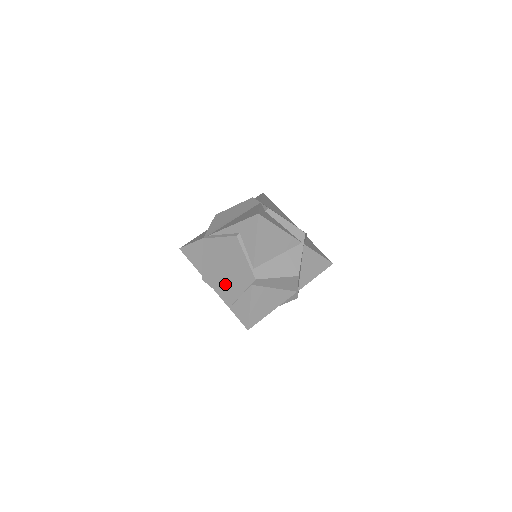
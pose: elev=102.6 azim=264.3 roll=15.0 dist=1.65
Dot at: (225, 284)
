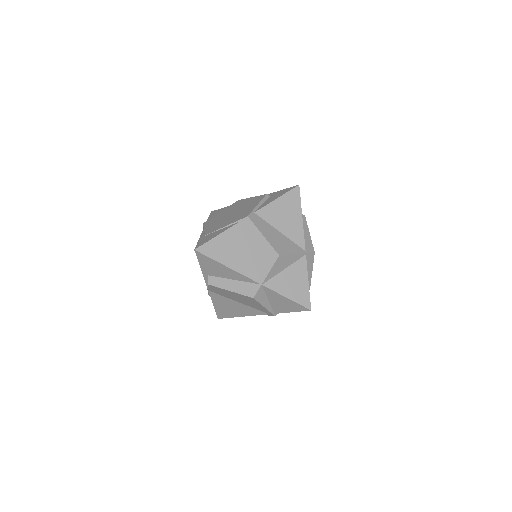
Dot at: (218, 223)
